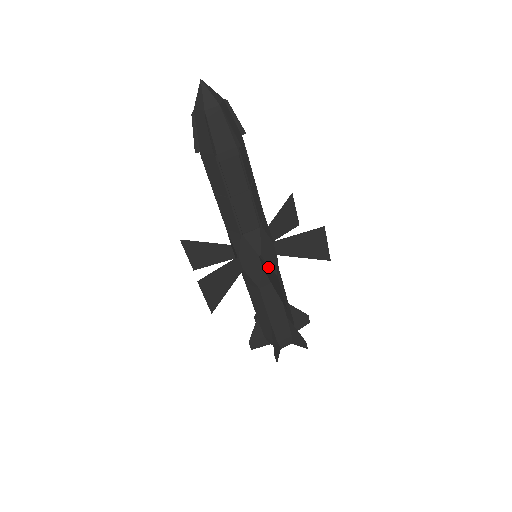
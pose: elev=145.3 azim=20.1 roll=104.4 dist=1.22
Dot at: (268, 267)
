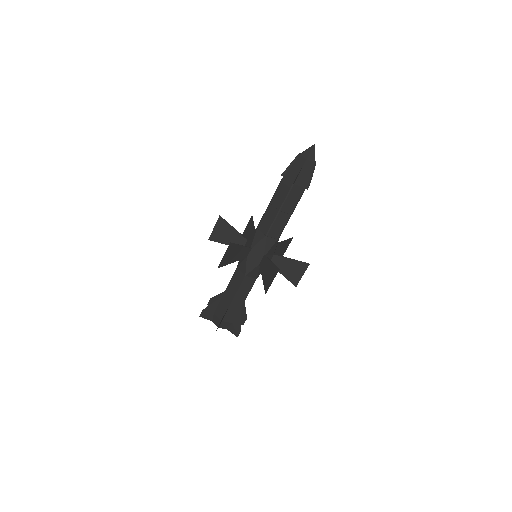
Dot at: (271, 263)
